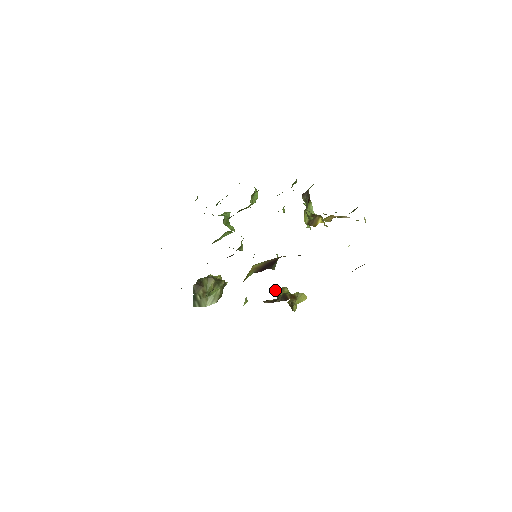
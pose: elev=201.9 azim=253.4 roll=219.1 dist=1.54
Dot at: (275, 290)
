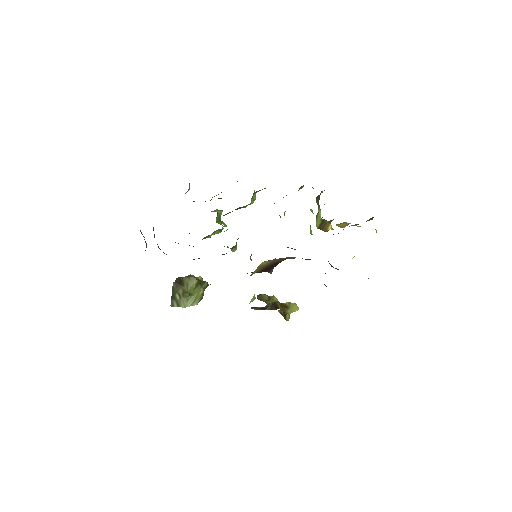
Dot at: (263, 298)
